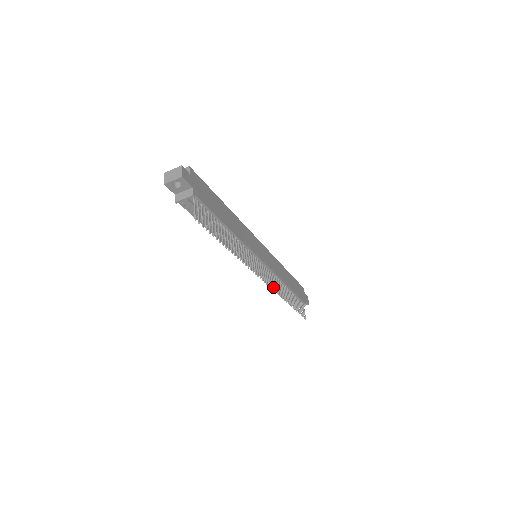
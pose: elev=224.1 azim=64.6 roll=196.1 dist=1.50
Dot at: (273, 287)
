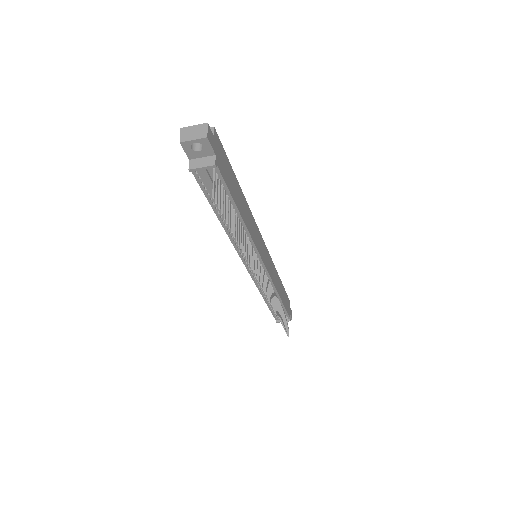
Dot at: (269, 296)
